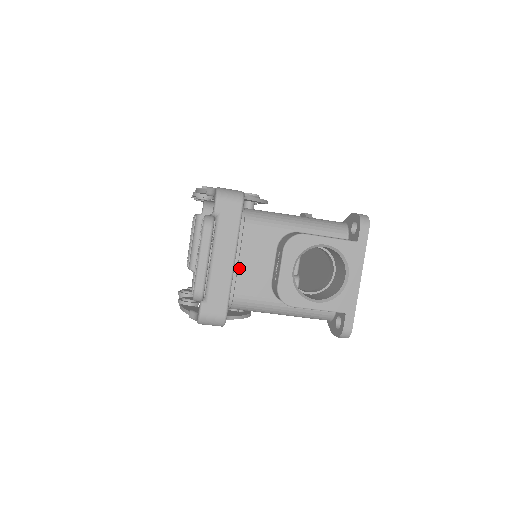
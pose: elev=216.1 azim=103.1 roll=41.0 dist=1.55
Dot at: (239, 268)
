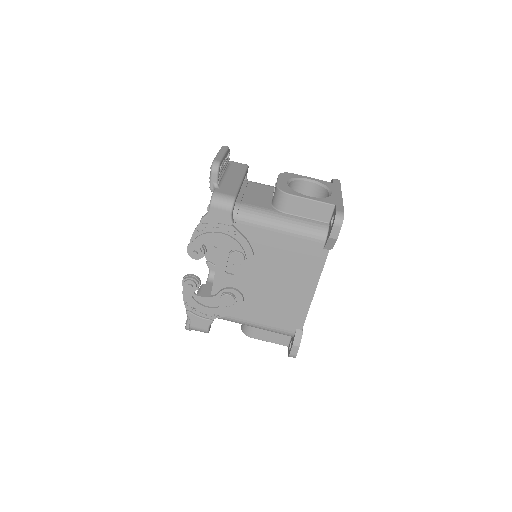
Dot at: (245, 194)
